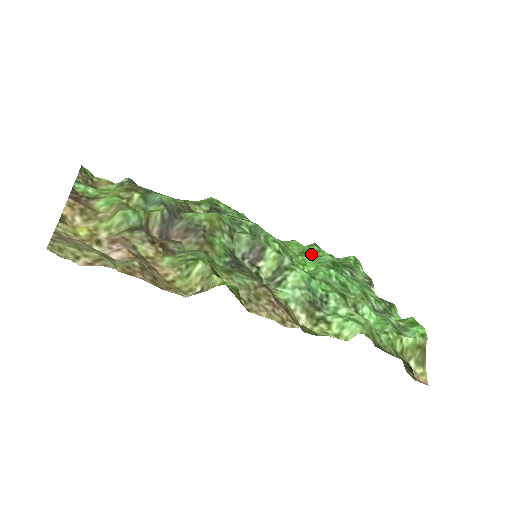
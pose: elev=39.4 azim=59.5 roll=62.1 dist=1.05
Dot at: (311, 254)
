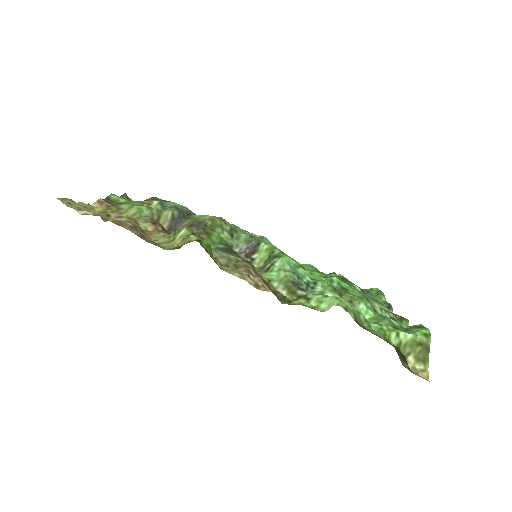
Dot at: (322, 272)
